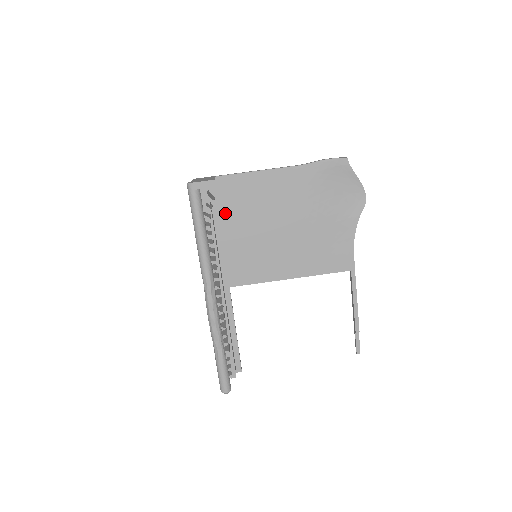
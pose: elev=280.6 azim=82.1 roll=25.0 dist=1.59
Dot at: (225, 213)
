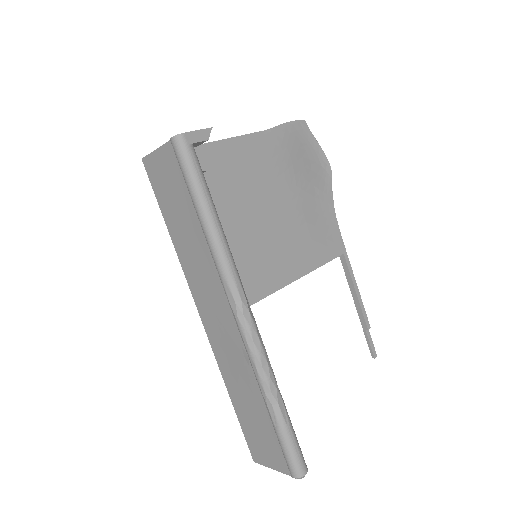
Dot at: occluded
